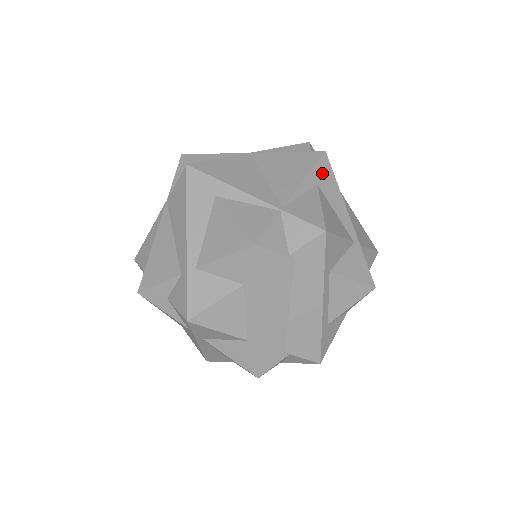
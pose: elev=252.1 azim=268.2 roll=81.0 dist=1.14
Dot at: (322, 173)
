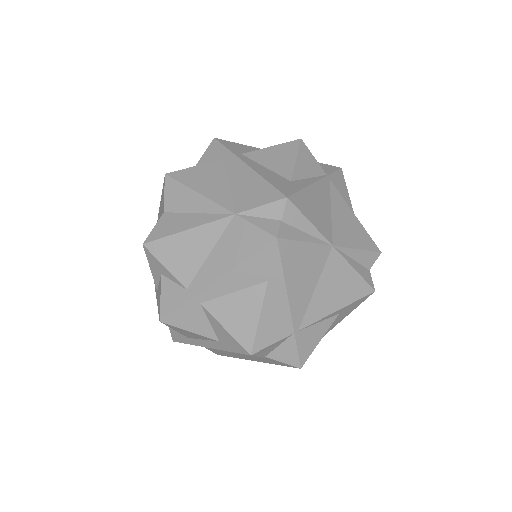
Dot at: (353, 306)
